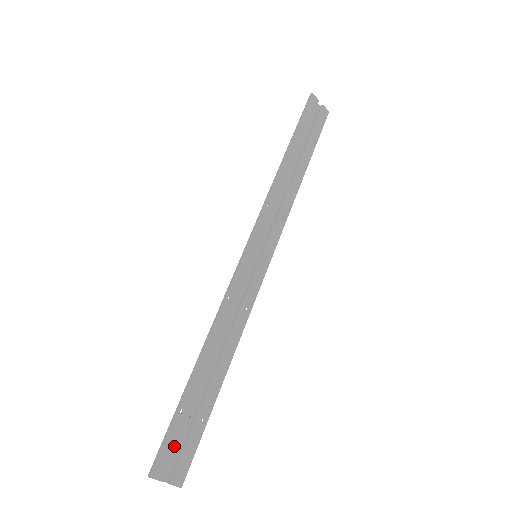
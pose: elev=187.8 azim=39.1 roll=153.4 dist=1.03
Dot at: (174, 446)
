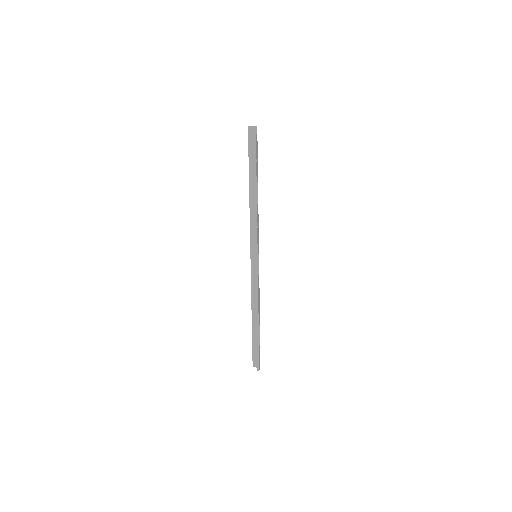
Dot at: (259, 355)
